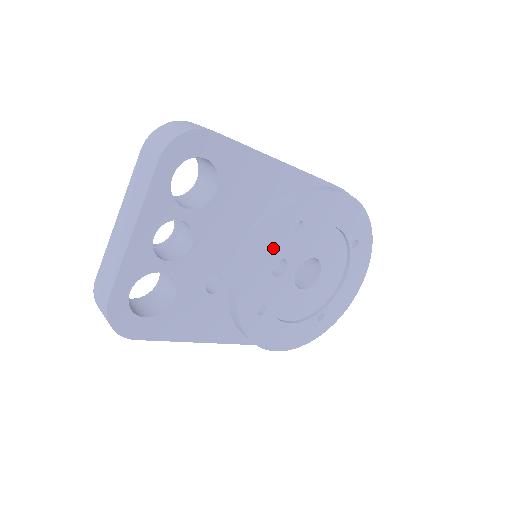
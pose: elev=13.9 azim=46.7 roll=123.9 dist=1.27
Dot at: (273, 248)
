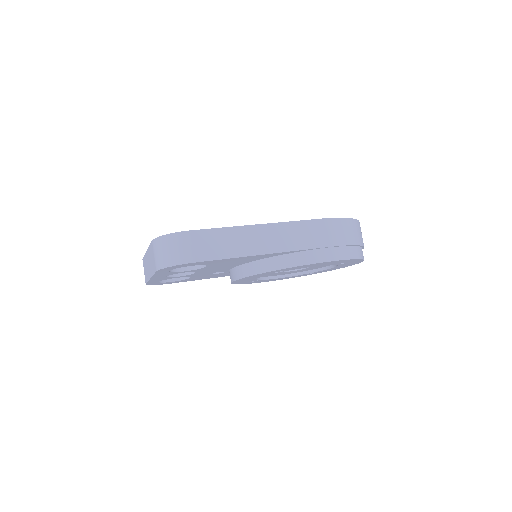
Dot at: occluded
